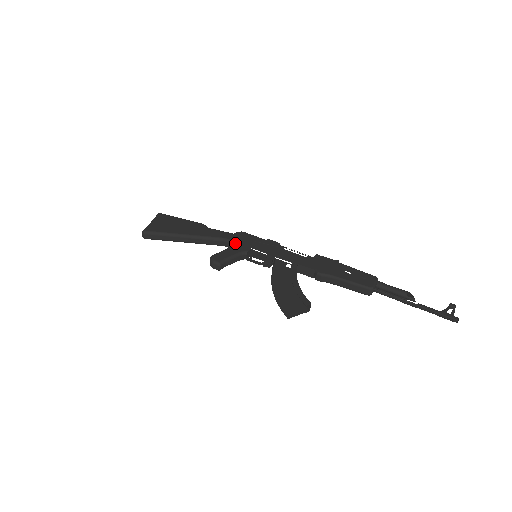
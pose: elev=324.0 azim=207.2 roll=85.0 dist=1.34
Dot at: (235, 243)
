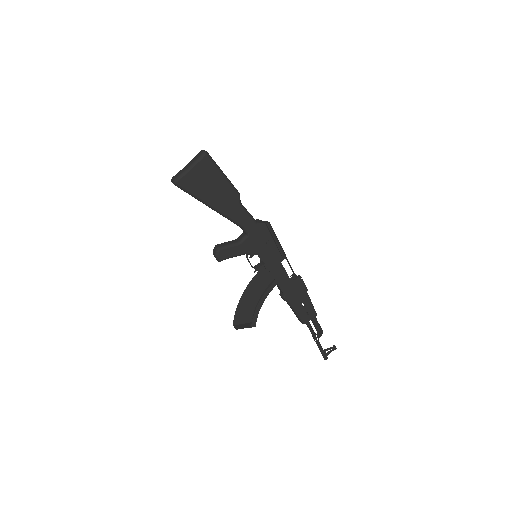
Dot at: (249, 240)
